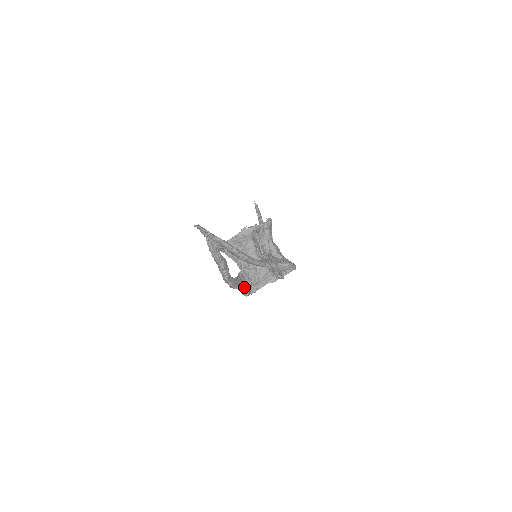
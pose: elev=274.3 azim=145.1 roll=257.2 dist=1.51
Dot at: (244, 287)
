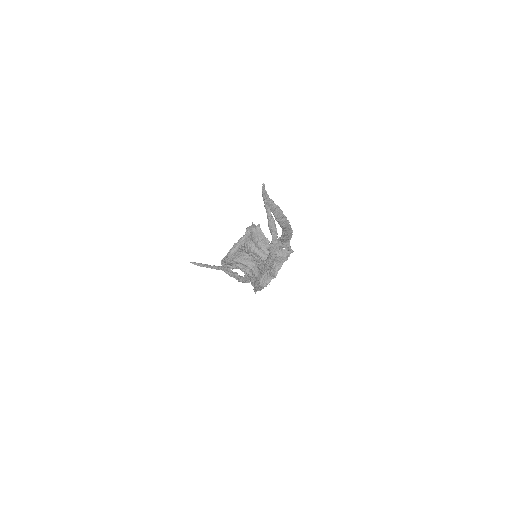
Dot at: (265, 277)
